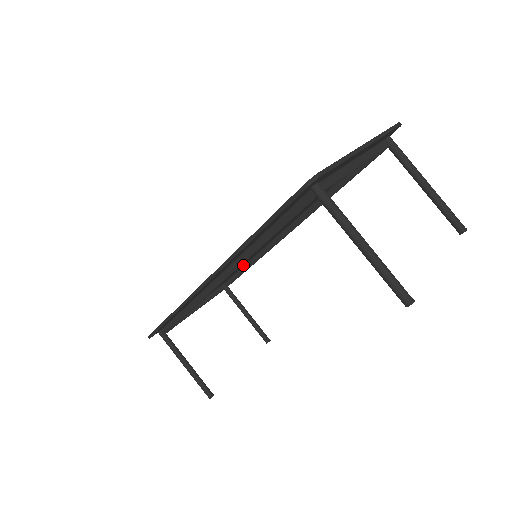
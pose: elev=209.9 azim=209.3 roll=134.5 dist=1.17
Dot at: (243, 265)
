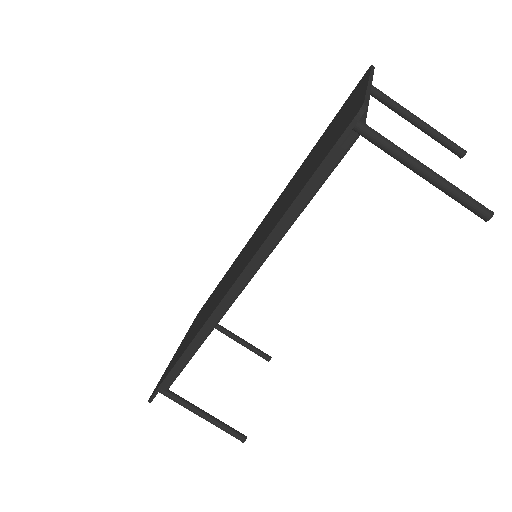
Dot at: occluded
